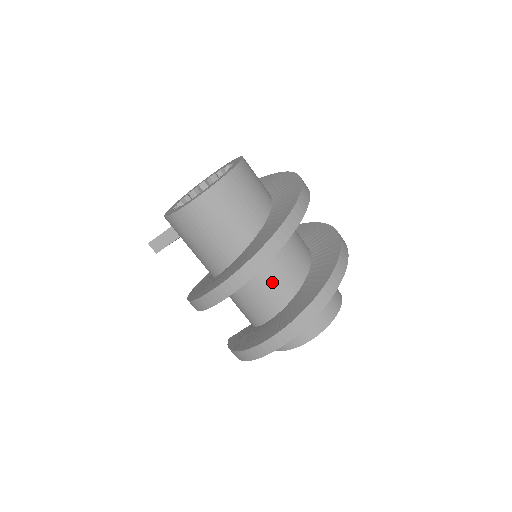
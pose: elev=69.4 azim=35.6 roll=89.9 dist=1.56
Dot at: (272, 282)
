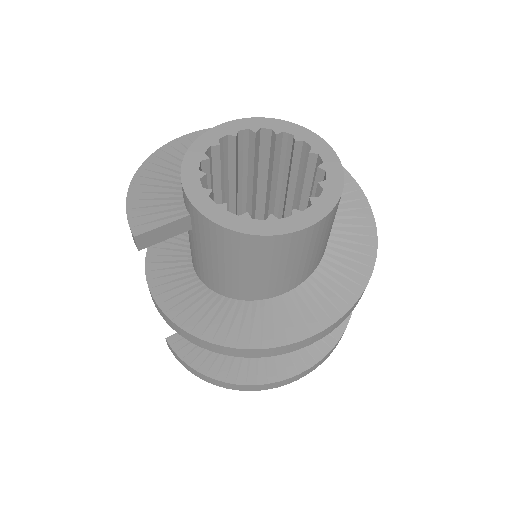
Dot at: occluded
